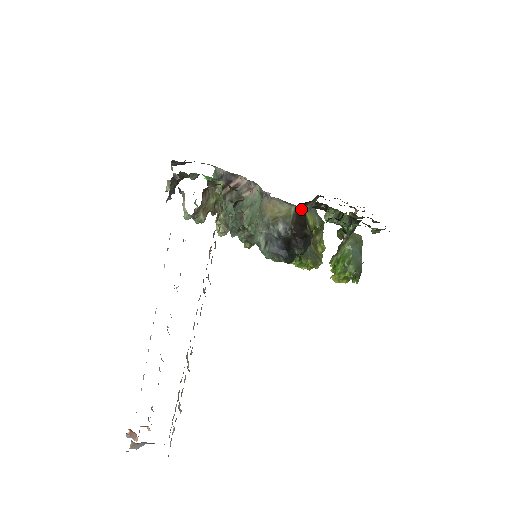
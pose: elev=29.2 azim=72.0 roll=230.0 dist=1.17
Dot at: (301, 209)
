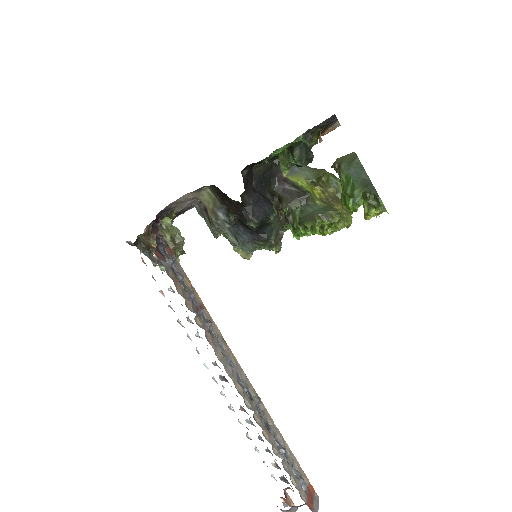
Dot at: (277, 179)
